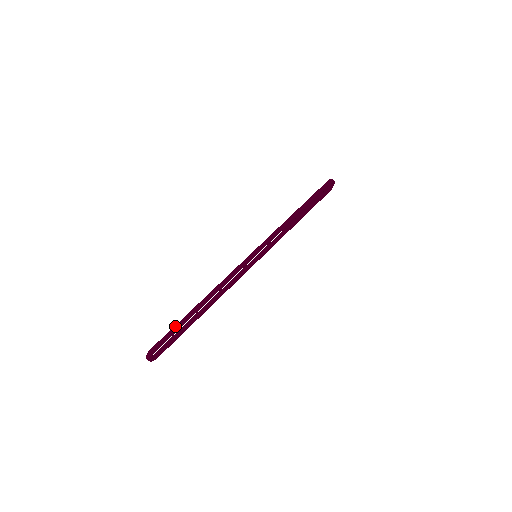
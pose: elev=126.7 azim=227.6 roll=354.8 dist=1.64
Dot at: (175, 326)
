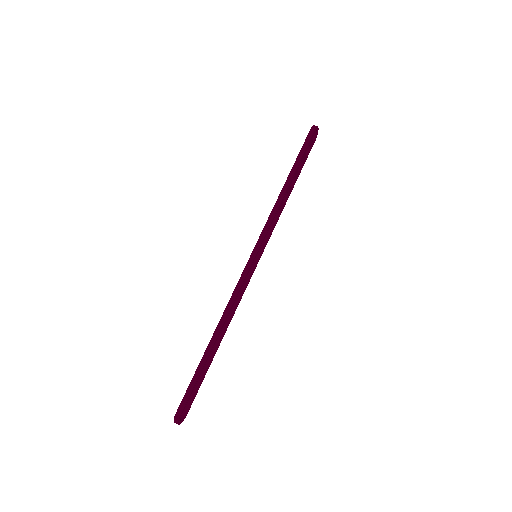
Dot at: (193, 377)
